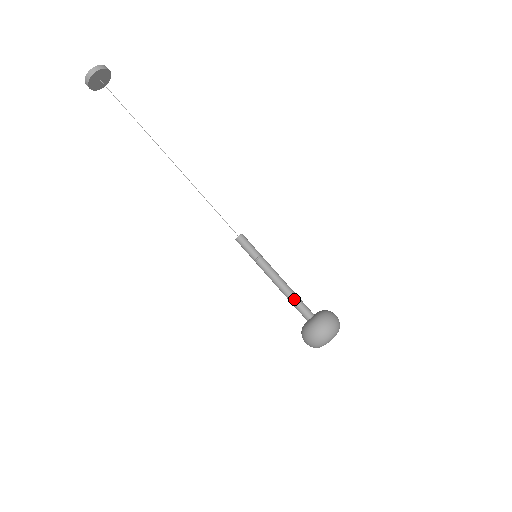
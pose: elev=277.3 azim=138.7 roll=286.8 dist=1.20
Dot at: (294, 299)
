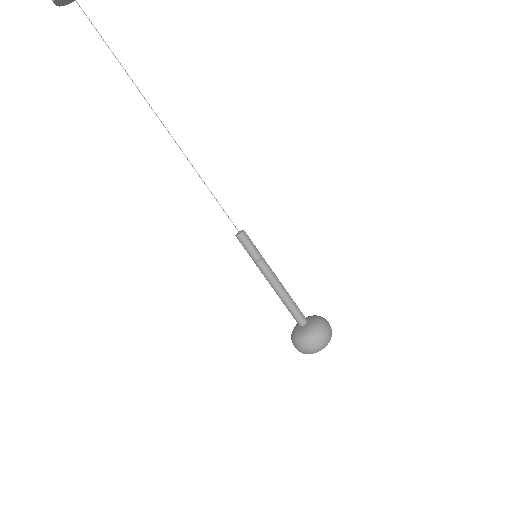
Dot at: (291, 305)
